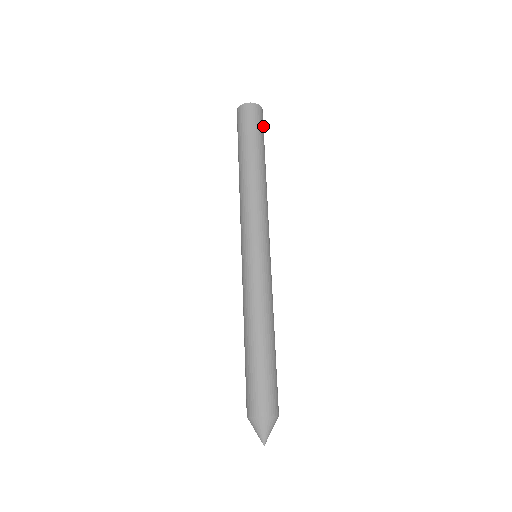
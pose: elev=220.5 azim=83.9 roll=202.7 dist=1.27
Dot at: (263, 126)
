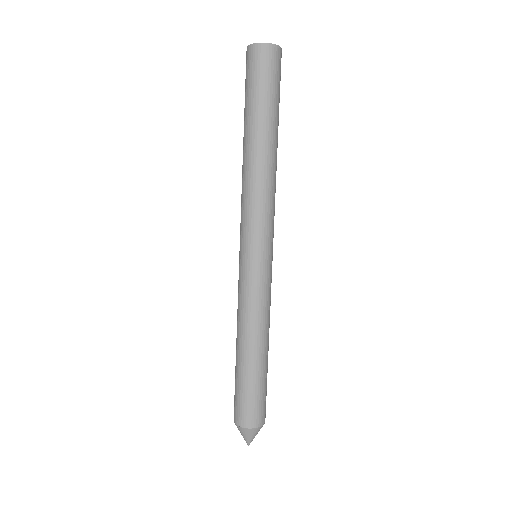
Dot at: (280, 77)
